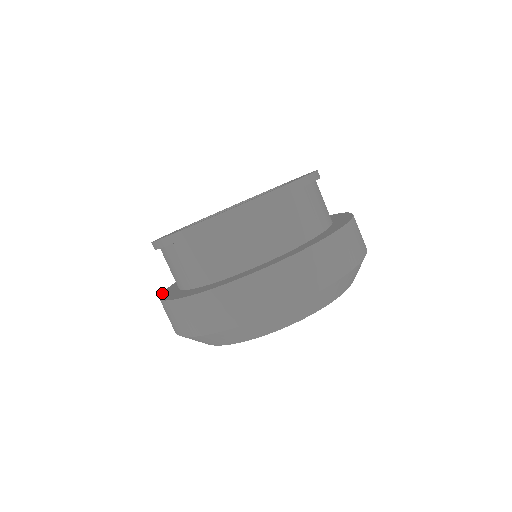
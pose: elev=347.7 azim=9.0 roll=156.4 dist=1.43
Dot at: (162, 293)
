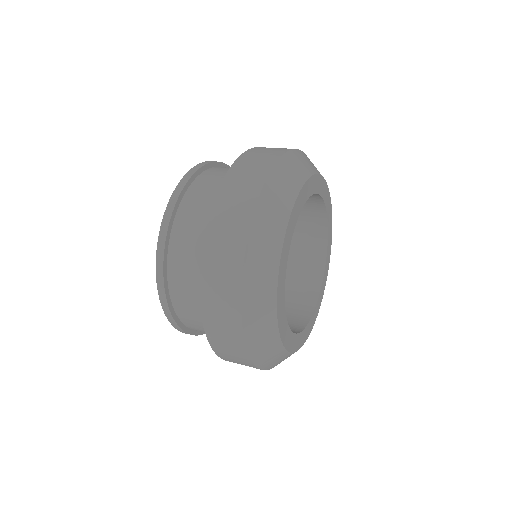
Dot at: (207, 338)
